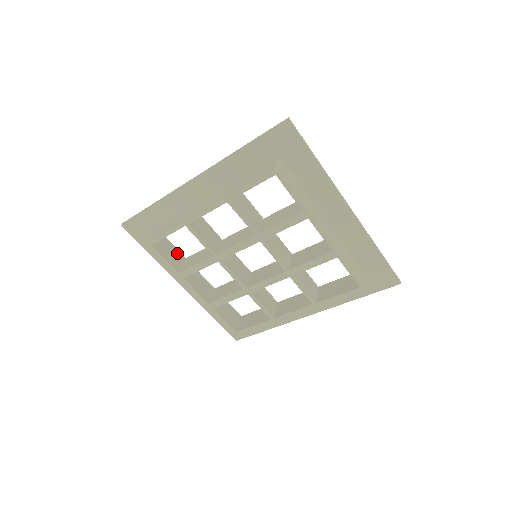
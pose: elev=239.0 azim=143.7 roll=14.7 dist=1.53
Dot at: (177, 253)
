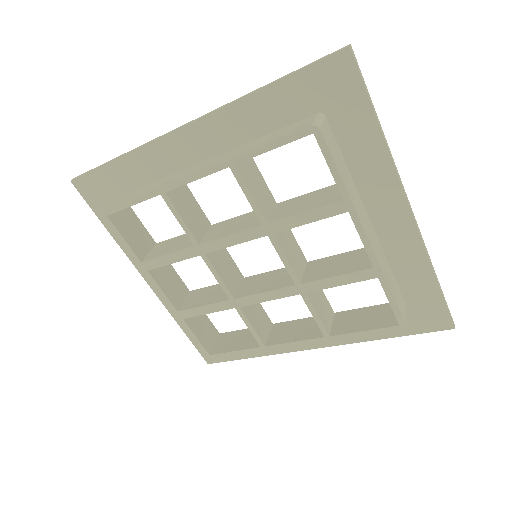
Dot at: (145, 234)
